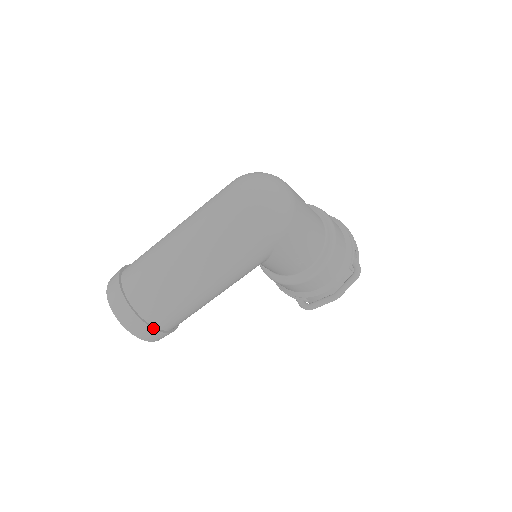
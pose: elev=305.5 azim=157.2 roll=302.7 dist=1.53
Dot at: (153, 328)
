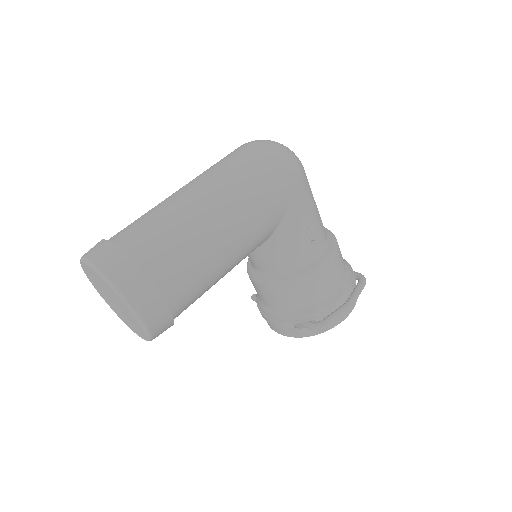
Dot at: (154, 286)
